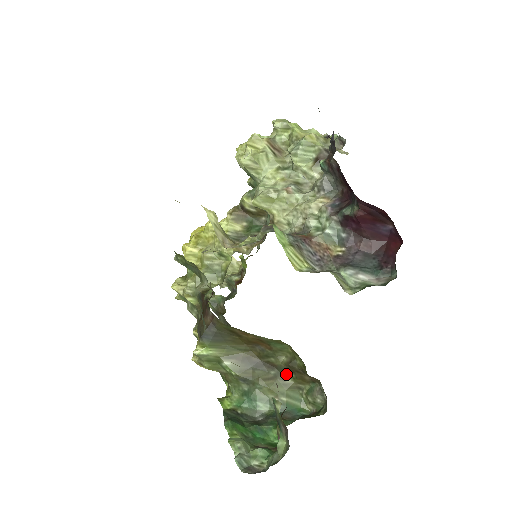
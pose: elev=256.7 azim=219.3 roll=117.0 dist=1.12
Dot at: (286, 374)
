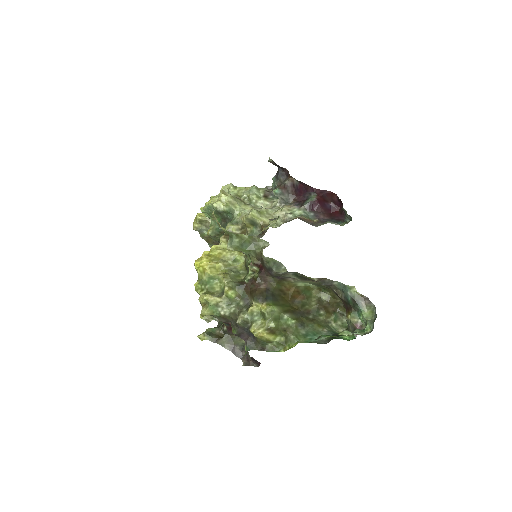
Dot at: (318, 314)
